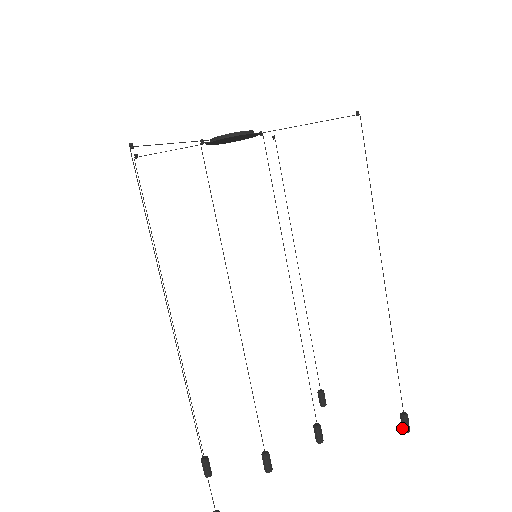
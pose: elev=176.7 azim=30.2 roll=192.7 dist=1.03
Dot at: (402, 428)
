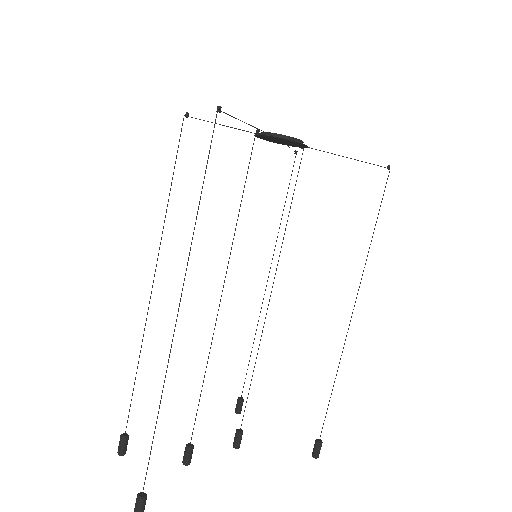
Dot at: (313, 453)
